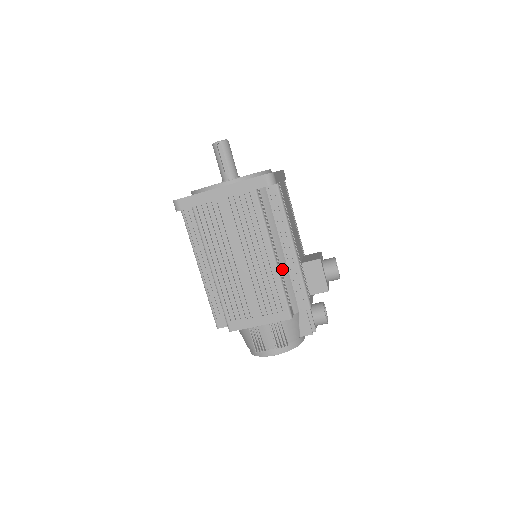
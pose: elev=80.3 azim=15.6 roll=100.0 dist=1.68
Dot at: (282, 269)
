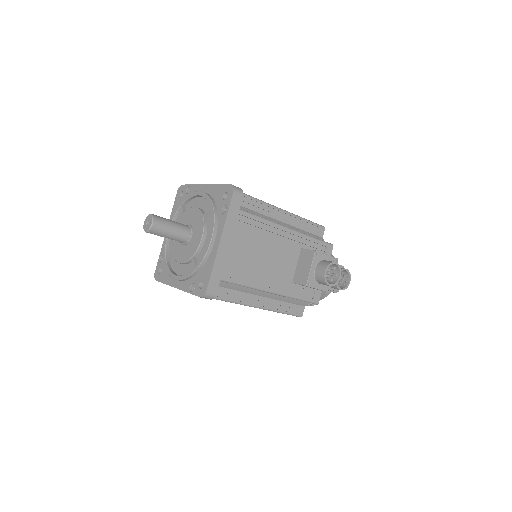
Dot at: (274, 298)
